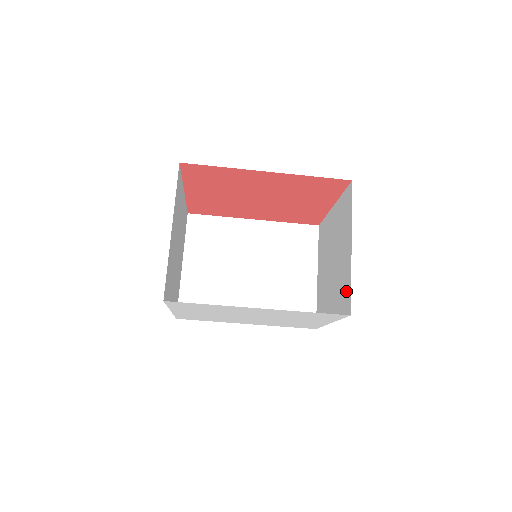
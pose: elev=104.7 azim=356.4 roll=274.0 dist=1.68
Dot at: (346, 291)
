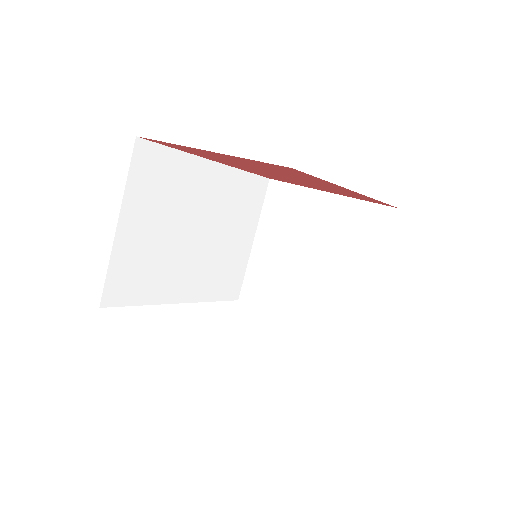
Dot at: (348, 322)
